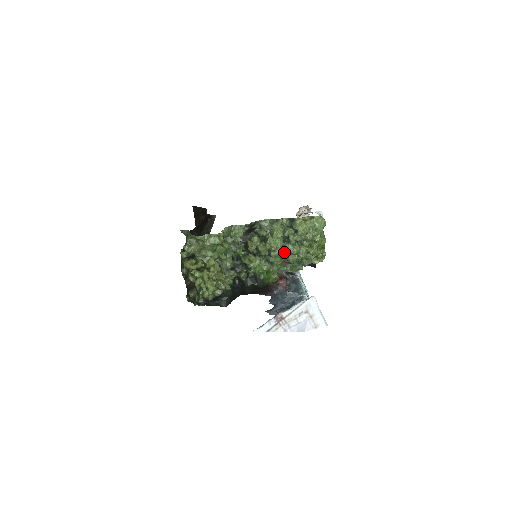
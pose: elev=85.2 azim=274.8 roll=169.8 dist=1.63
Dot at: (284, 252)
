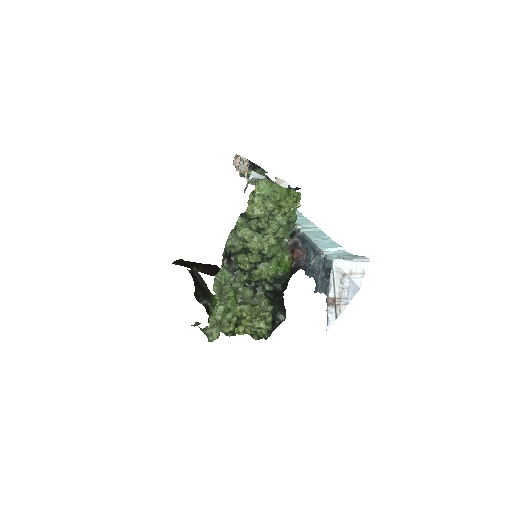
Dot at: (270, 240)
